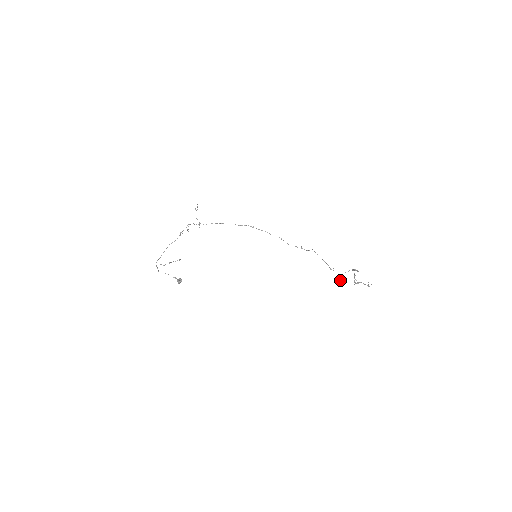
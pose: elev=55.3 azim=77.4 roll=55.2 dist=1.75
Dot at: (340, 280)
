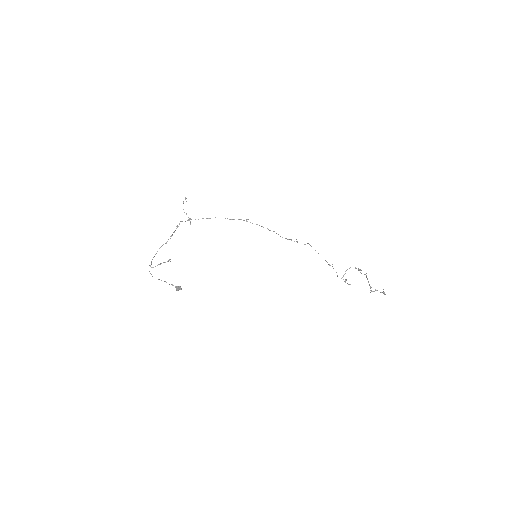
Dot at: (341, 278)
